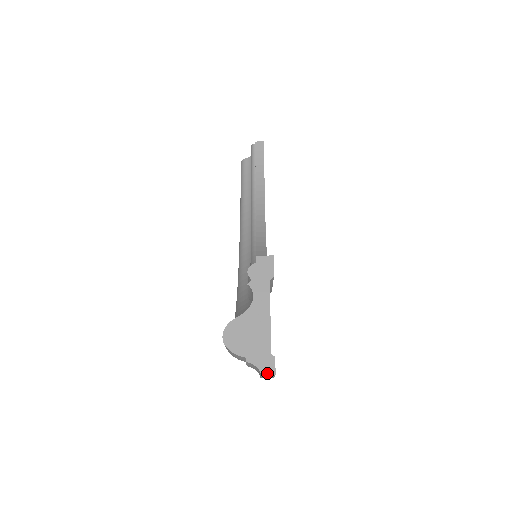
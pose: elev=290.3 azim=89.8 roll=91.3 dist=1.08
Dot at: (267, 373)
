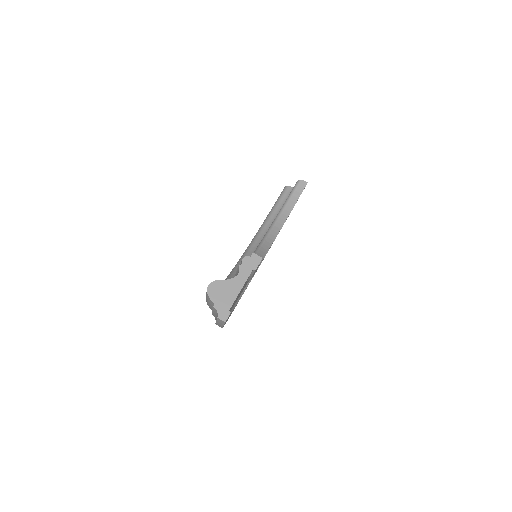
Dot at: (221, 319)
